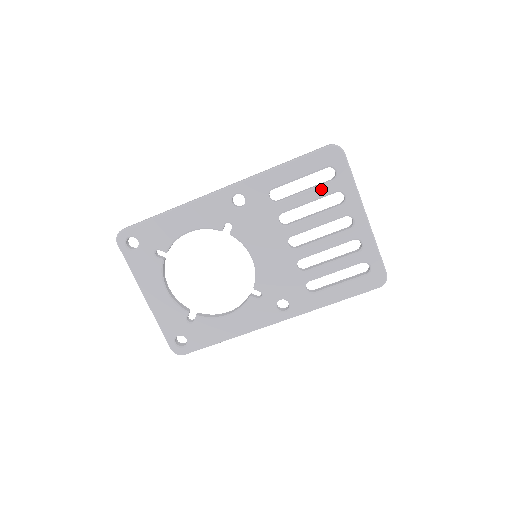
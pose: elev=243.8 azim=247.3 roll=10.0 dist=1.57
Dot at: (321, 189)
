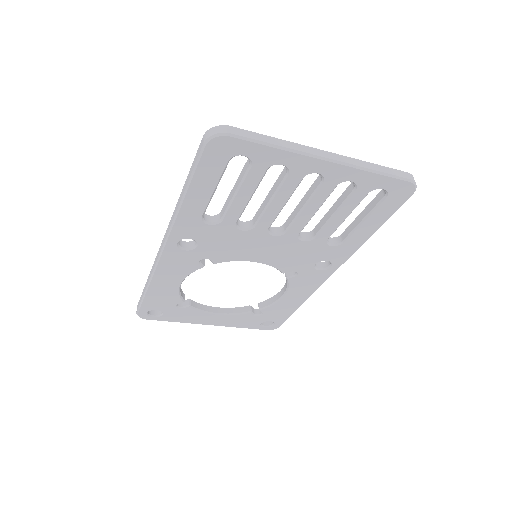
Dot at: (248, 181)
